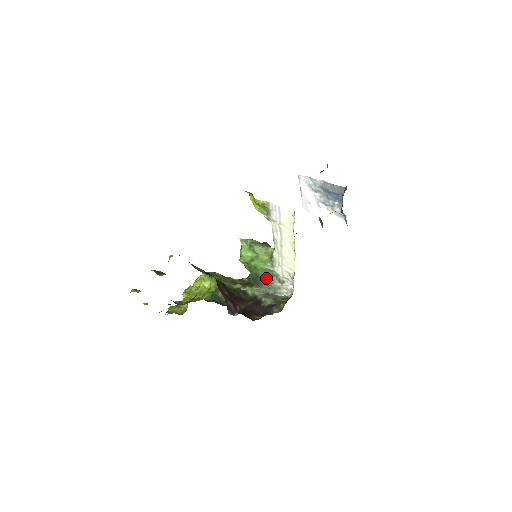
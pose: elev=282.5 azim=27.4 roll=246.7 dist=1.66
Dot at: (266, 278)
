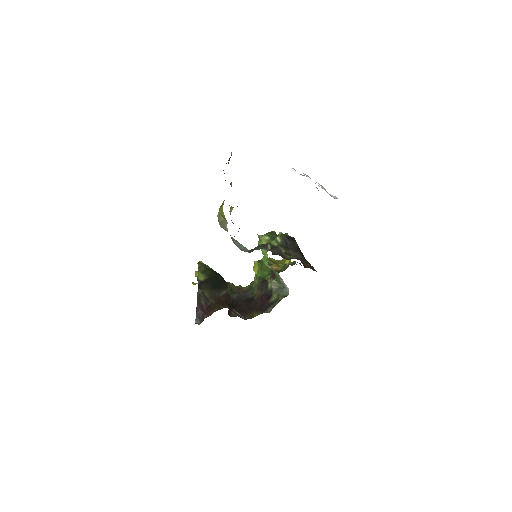
Dot at: (275, 273)
